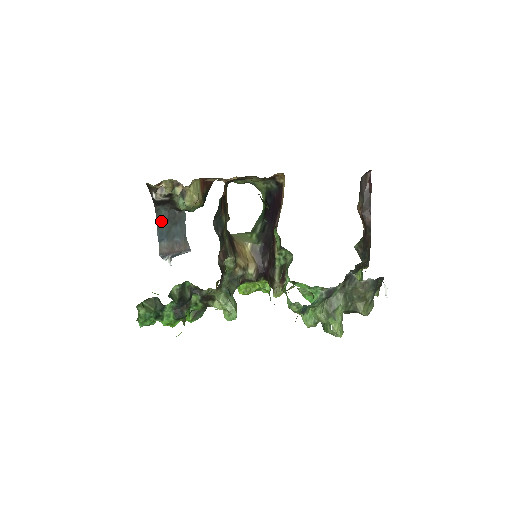
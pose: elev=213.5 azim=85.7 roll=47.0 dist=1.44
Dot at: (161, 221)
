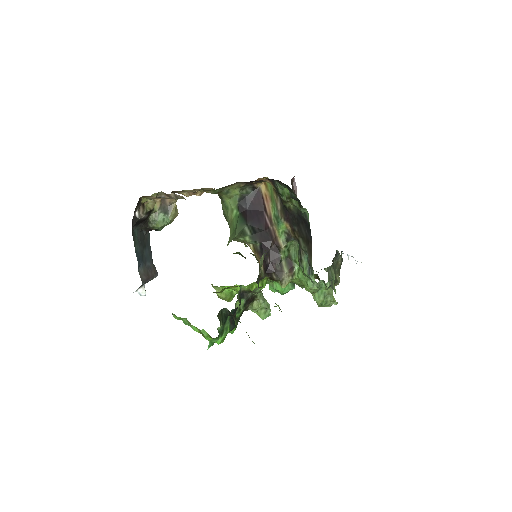
Dot at: (137, 244)
